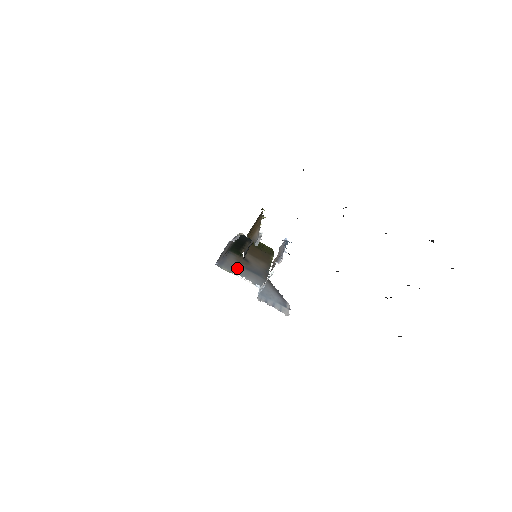
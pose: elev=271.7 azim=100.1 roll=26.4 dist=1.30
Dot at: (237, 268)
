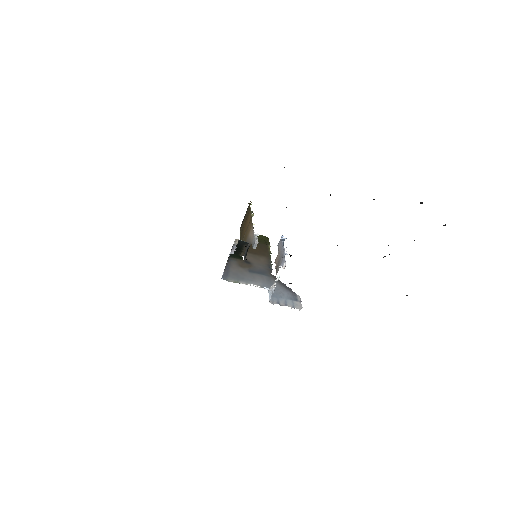
Dot at: (242, 275)
